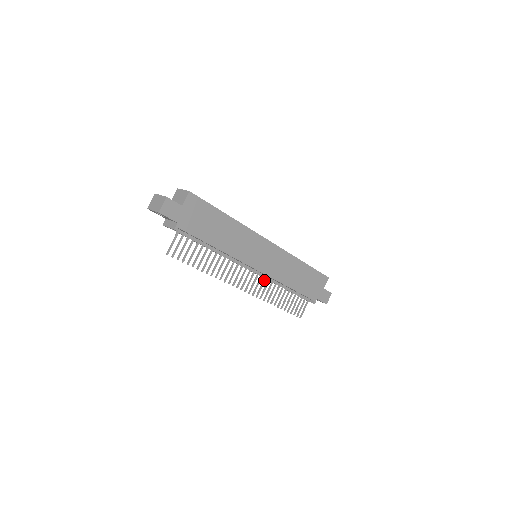
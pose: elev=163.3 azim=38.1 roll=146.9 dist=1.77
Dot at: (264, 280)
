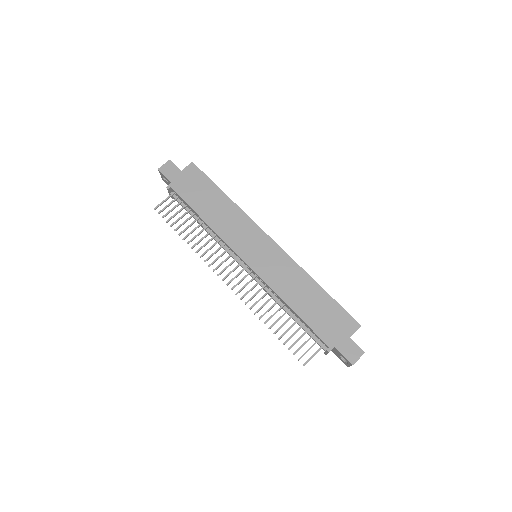
Dot at: (256, 283)
